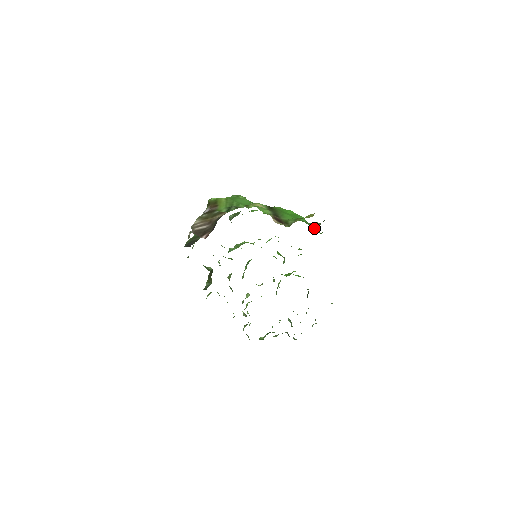
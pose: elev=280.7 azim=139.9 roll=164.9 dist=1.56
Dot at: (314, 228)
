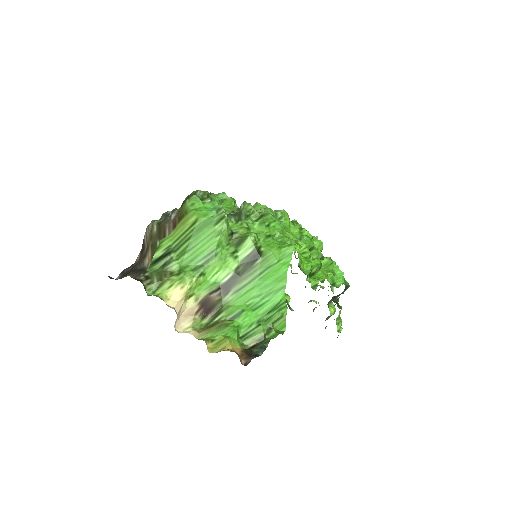
Dot at: (280, 320)
